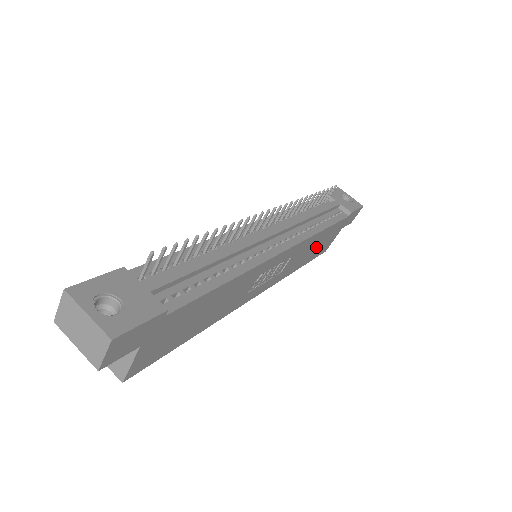
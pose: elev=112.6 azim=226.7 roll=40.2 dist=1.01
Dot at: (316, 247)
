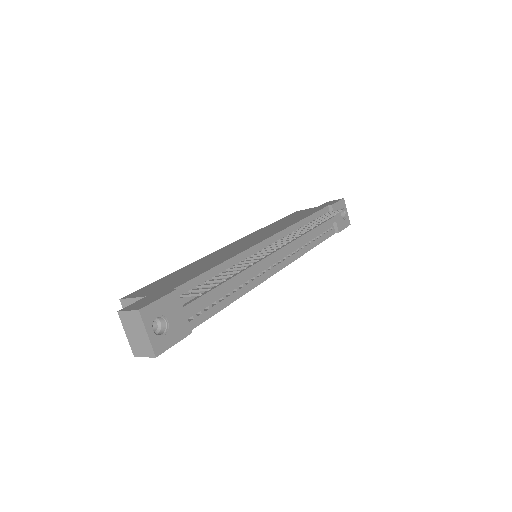
Dot at: occluded
